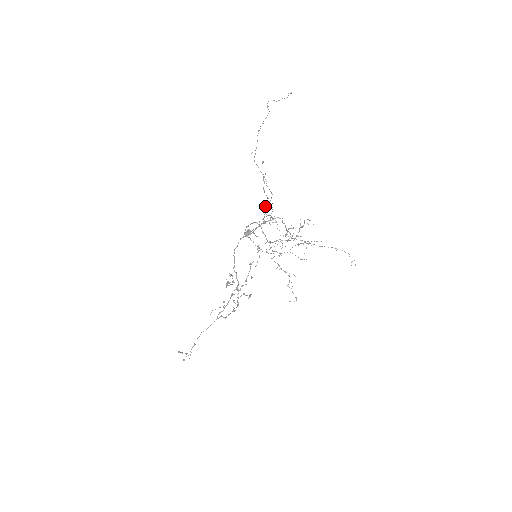
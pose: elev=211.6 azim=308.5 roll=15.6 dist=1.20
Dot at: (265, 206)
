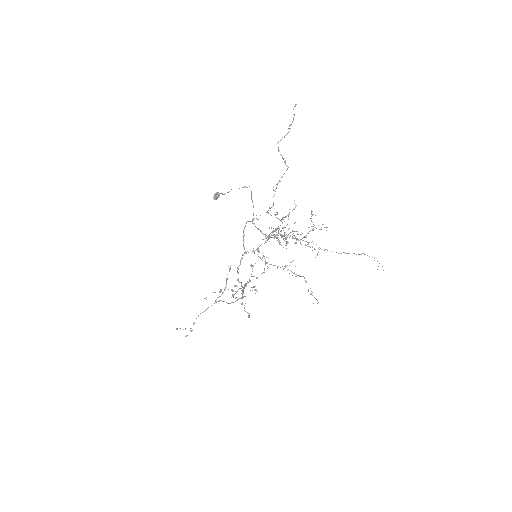
Dot at: occluded
